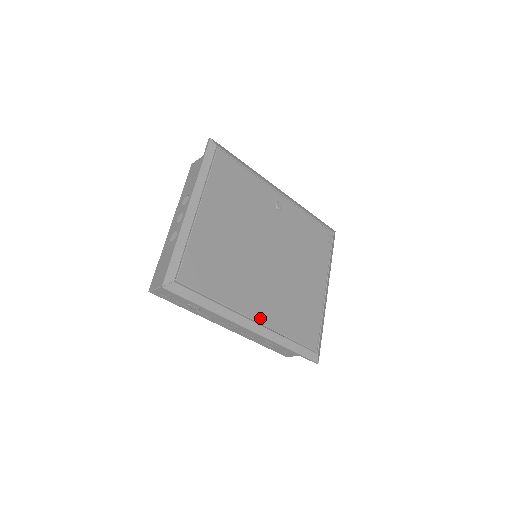
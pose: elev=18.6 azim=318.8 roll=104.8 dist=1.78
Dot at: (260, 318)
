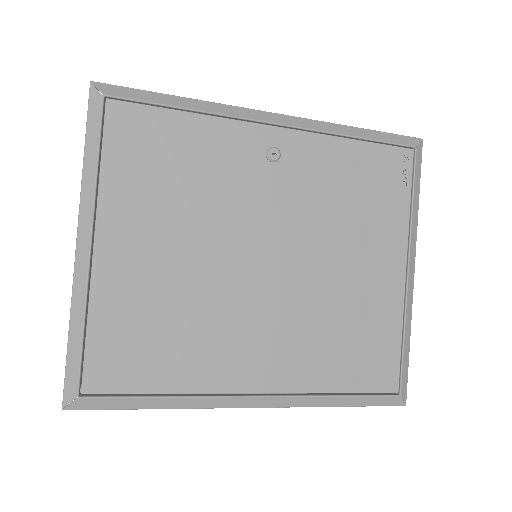
Dot at: (266, 385)
